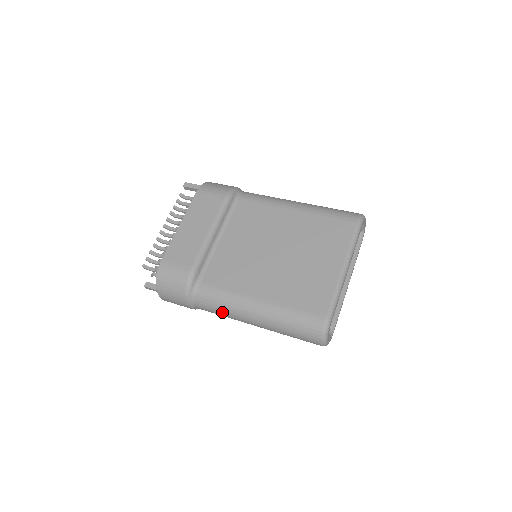
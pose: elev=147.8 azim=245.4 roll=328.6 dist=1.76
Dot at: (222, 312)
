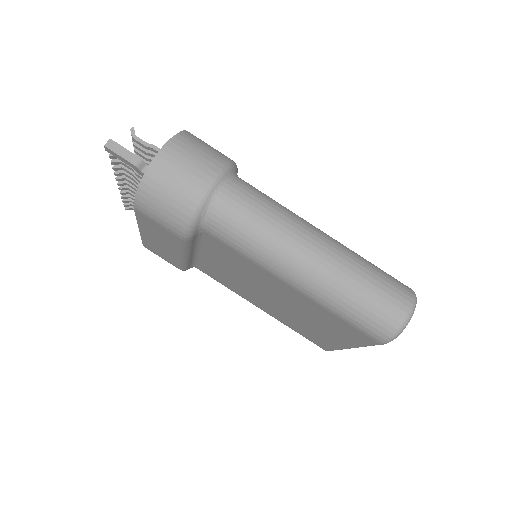
Dot at: occluded
